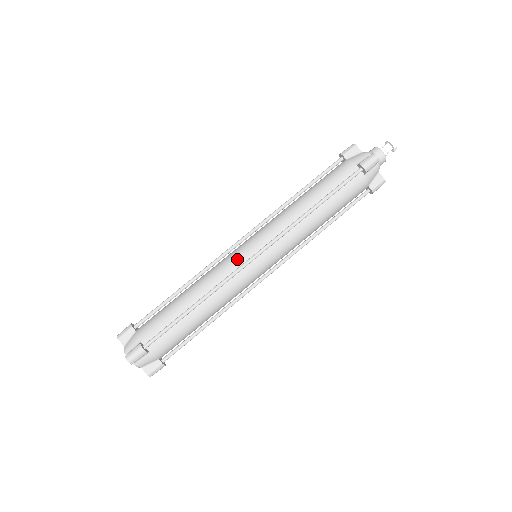
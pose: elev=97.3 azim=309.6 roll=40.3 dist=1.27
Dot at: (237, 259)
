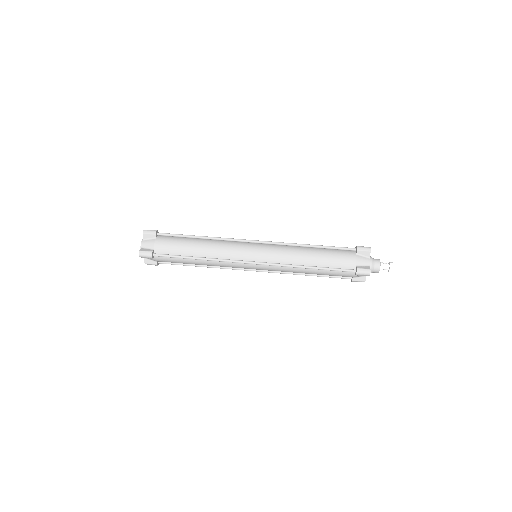
Dot at: (242, 254)
